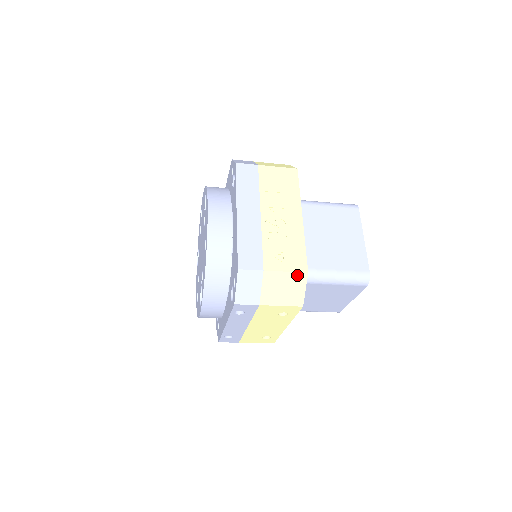
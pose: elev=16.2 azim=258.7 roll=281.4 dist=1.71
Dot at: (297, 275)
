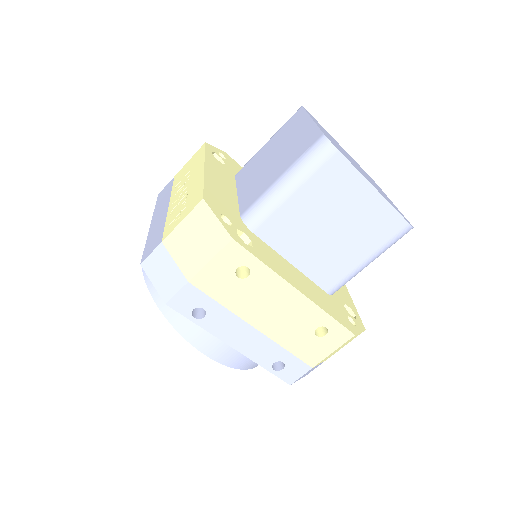
Dot at: (195, 213)
